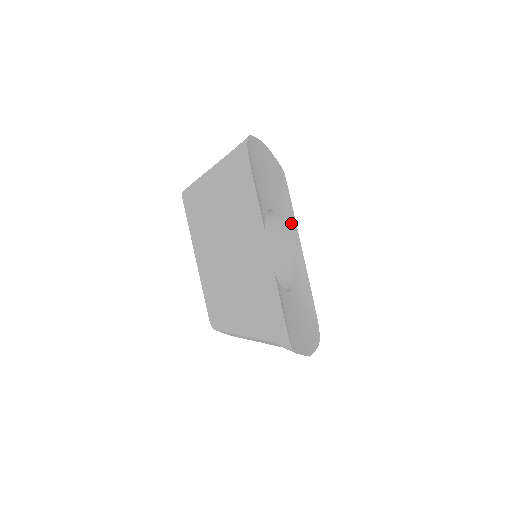
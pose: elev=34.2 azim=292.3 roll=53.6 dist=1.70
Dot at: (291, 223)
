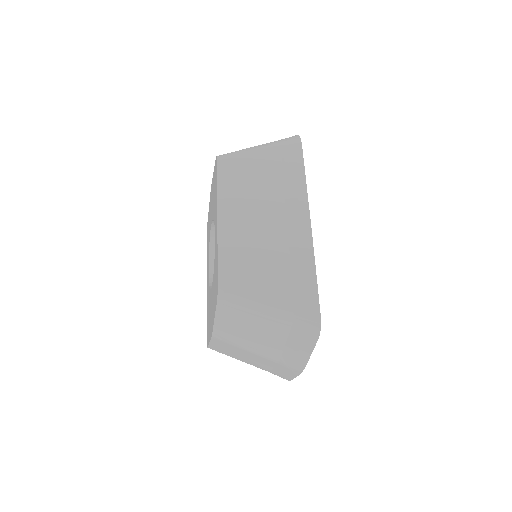
Dot at: occluded
